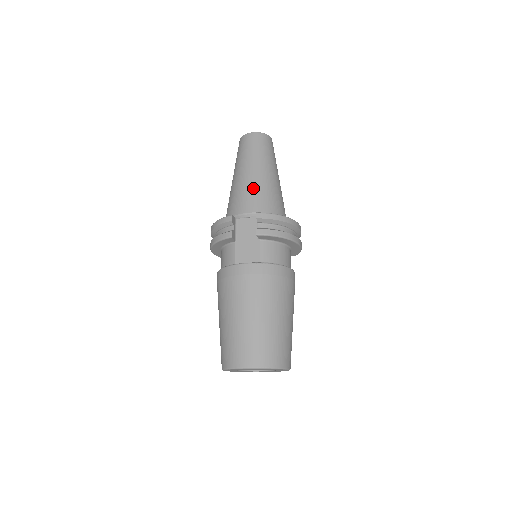
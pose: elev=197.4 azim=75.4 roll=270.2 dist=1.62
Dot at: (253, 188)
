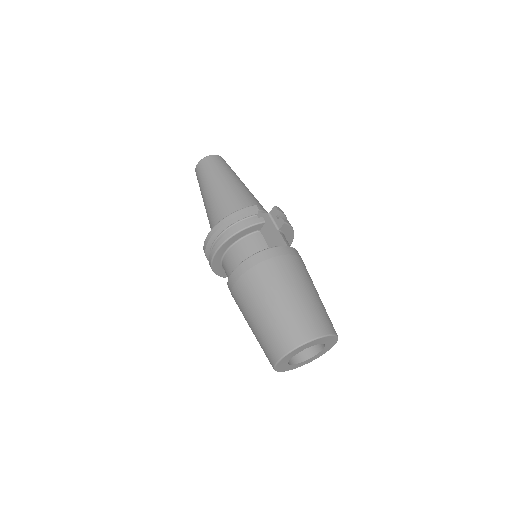
Dot at: (248, 193)
